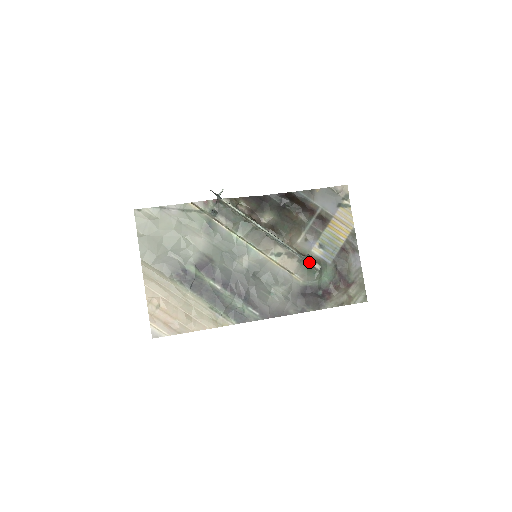
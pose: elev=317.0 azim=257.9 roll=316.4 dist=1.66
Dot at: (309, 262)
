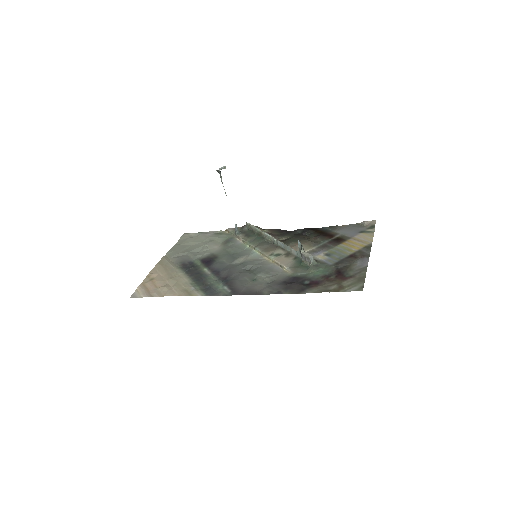
Dot at: (301, 253)
